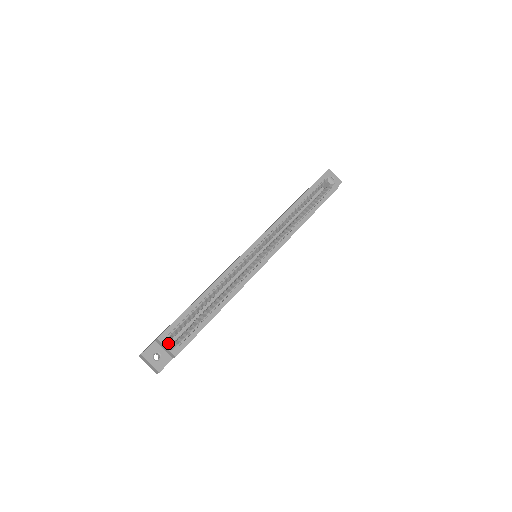
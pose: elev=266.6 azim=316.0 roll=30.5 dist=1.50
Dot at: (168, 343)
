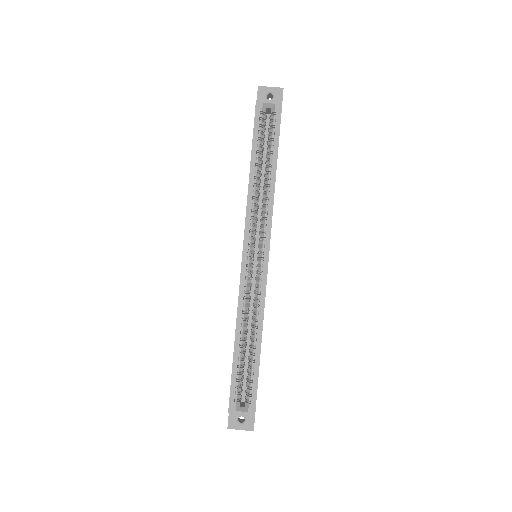
Dot at: (240, 407)
